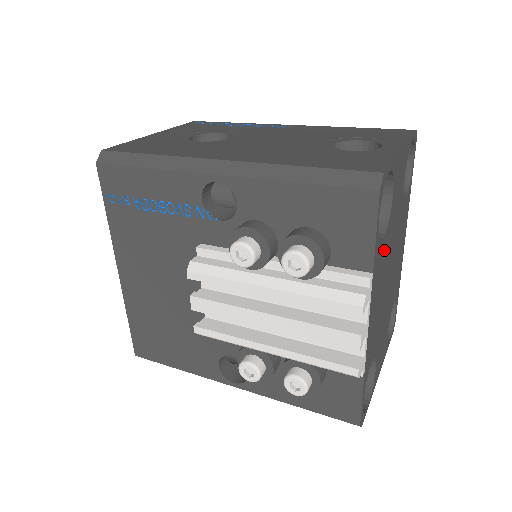
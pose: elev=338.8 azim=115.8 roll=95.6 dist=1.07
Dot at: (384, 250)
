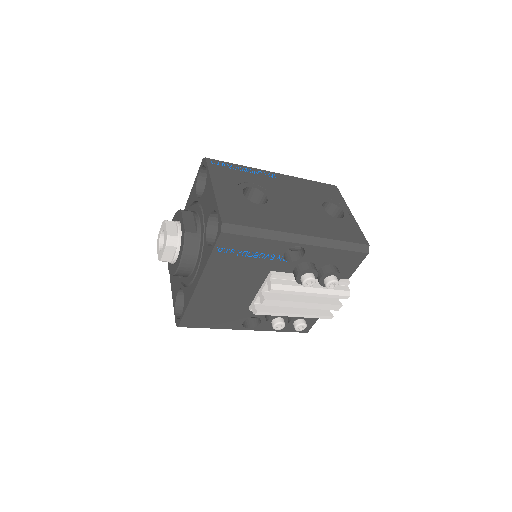
Dot at: occluded
